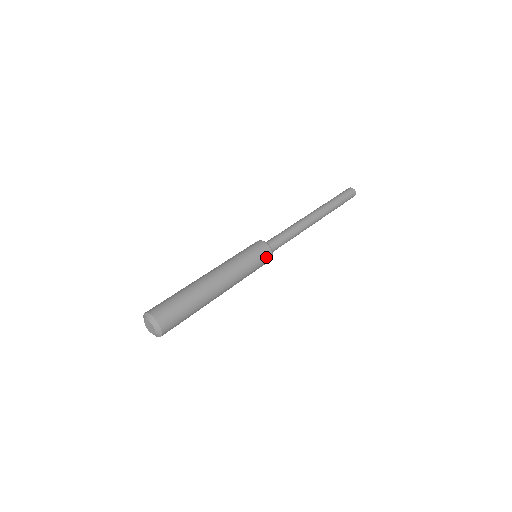
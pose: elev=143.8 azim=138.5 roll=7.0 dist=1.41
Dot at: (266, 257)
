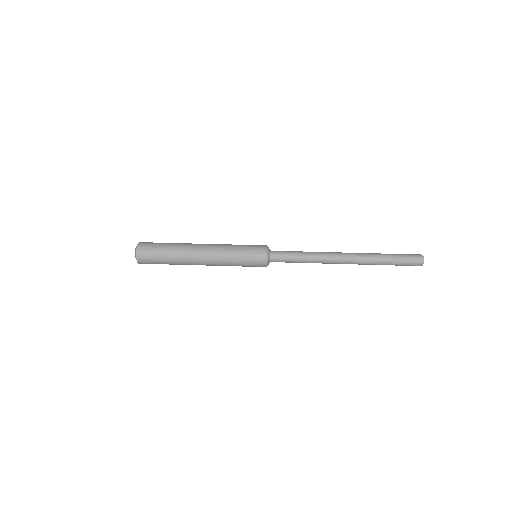
Dot at: (258, 252)
